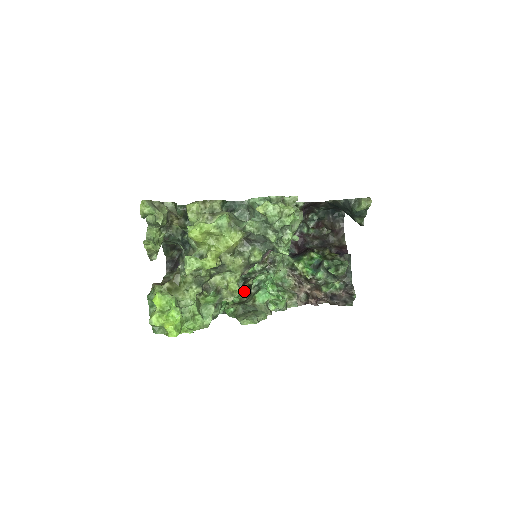
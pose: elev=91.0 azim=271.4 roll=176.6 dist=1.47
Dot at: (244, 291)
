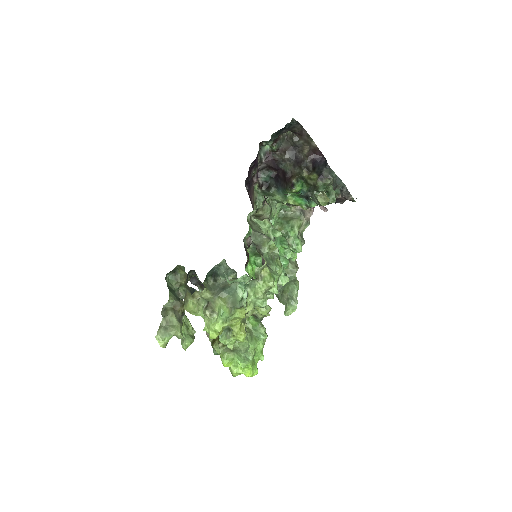
Dot at: occluded
